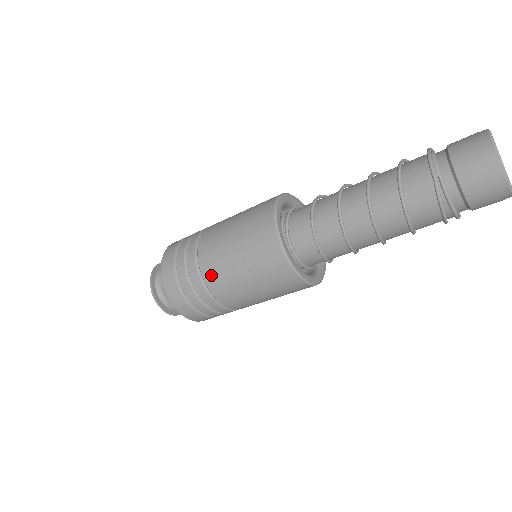
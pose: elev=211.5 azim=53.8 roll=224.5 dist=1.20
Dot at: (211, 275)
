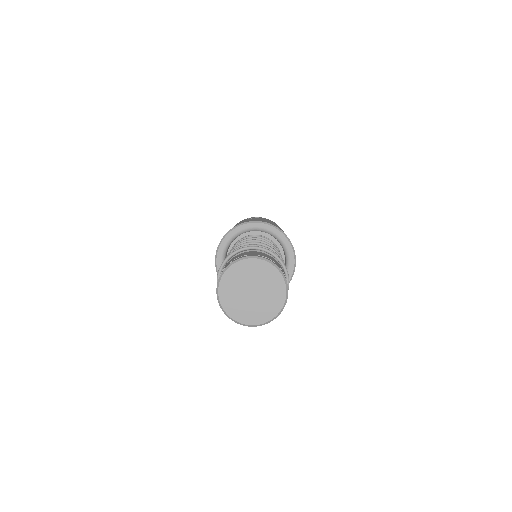
Dot at: occluded
